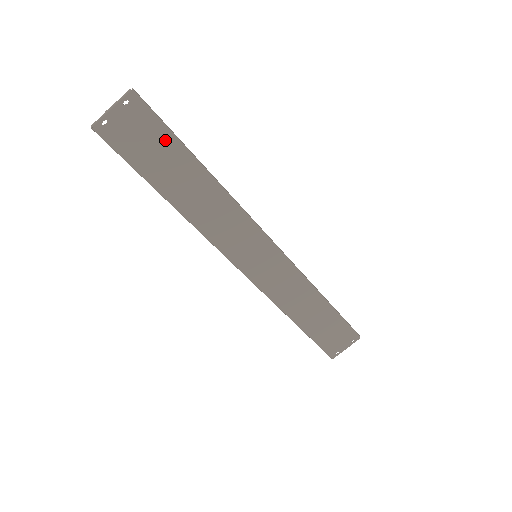
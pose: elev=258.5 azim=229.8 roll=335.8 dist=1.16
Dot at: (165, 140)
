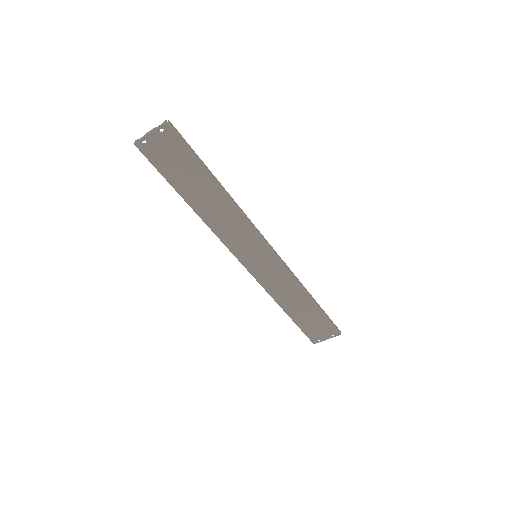
Dot at: (190, 161)
